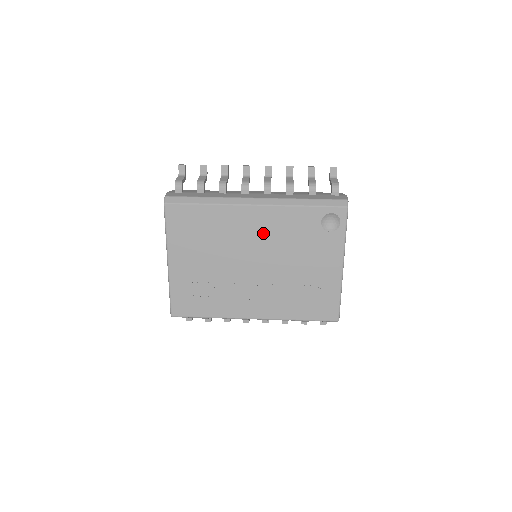
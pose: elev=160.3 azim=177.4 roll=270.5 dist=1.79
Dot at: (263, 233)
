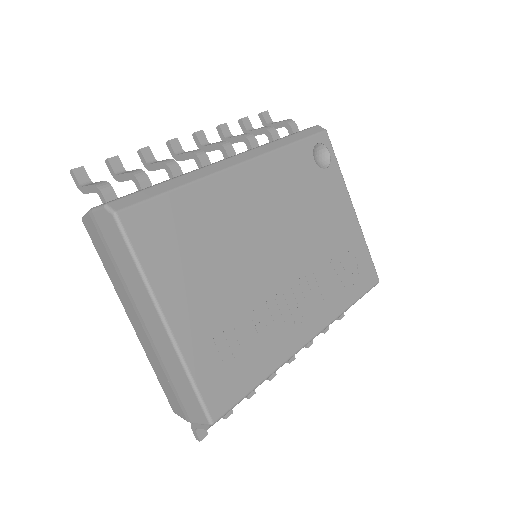
Dot at: (267, 201)
